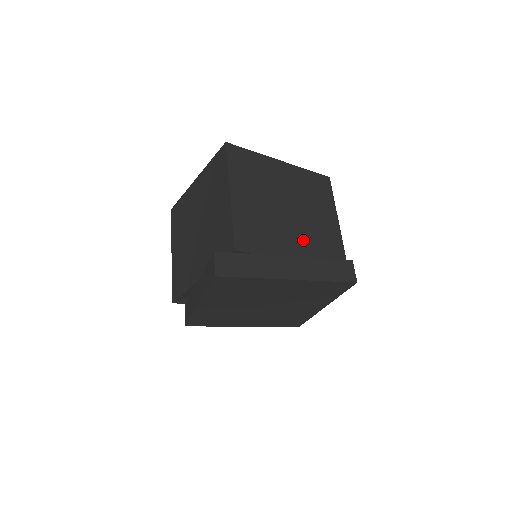
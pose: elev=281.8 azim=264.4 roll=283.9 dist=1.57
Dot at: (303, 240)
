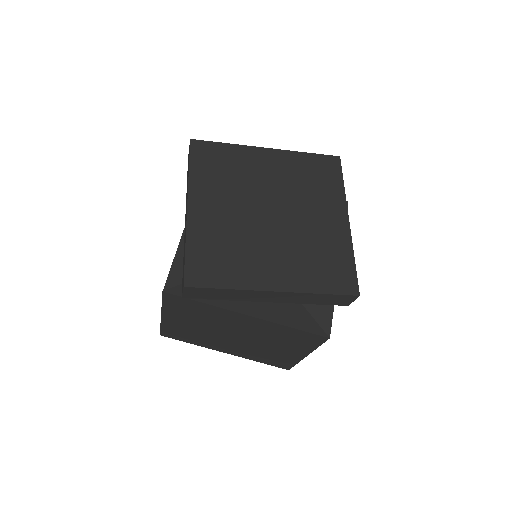
Dot at: occluded
